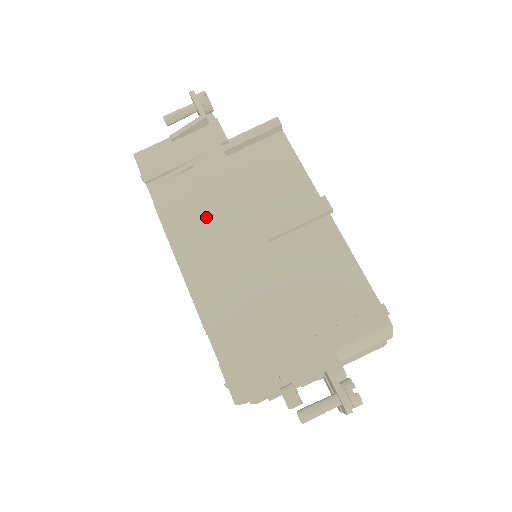
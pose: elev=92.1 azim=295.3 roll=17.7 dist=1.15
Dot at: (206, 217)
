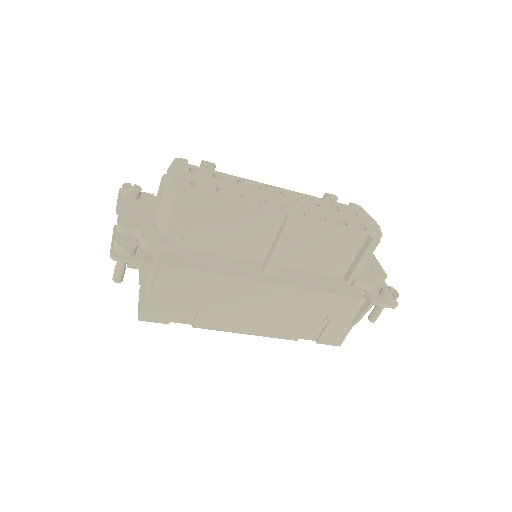
Dot at: (233, 306)
